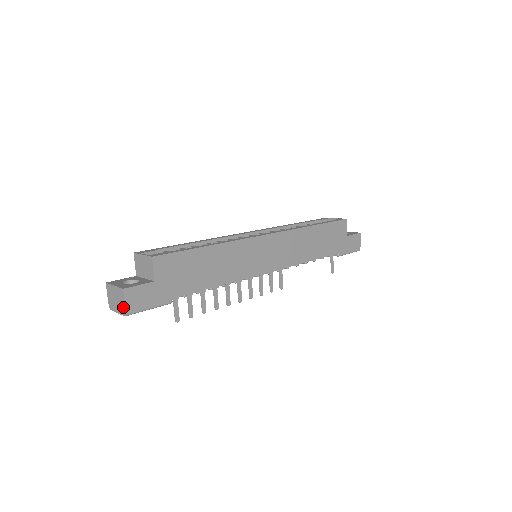
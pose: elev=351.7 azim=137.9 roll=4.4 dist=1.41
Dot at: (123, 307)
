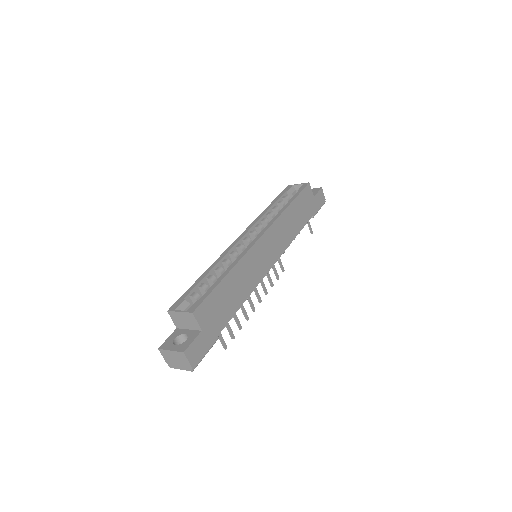
Dot at: (188, 365)
